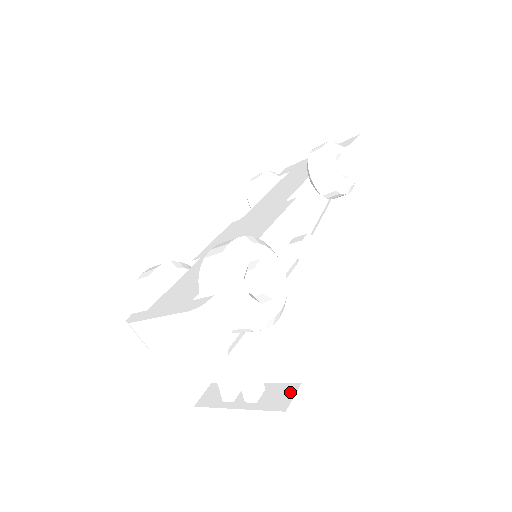
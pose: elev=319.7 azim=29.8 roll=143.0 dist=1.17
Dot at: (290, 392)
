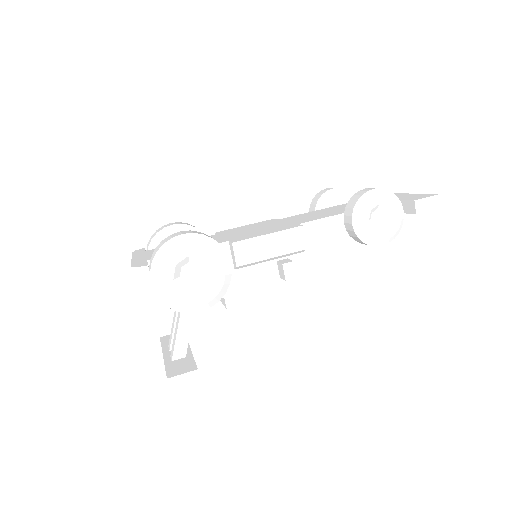
Dot at: (186, 369)
